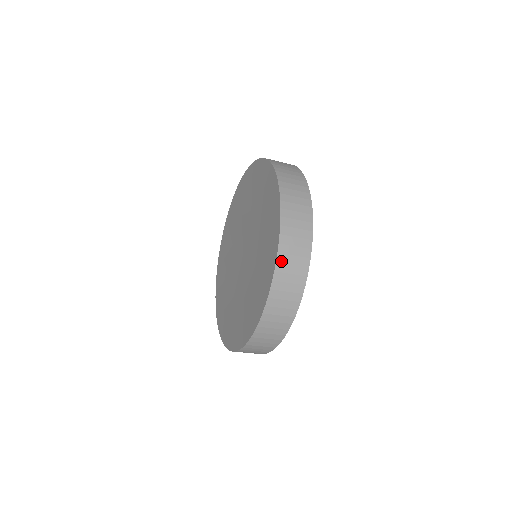
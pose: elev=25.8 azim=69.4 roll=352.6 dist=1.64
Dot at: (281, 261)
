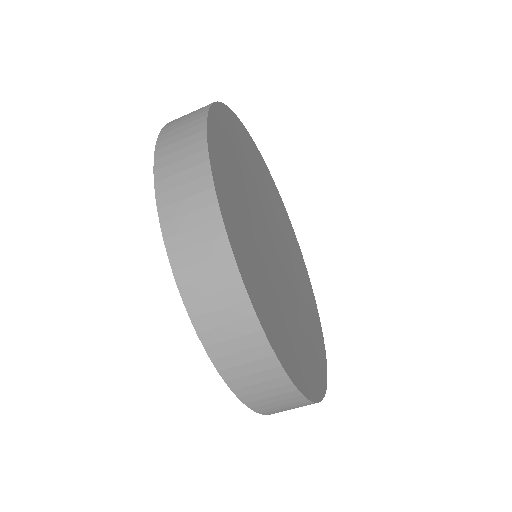
Dot at: occluded
